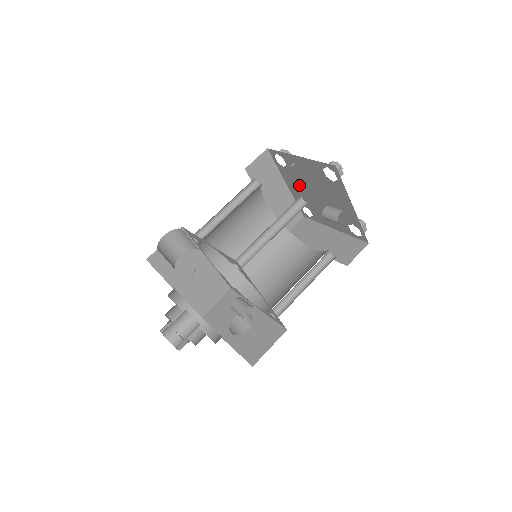
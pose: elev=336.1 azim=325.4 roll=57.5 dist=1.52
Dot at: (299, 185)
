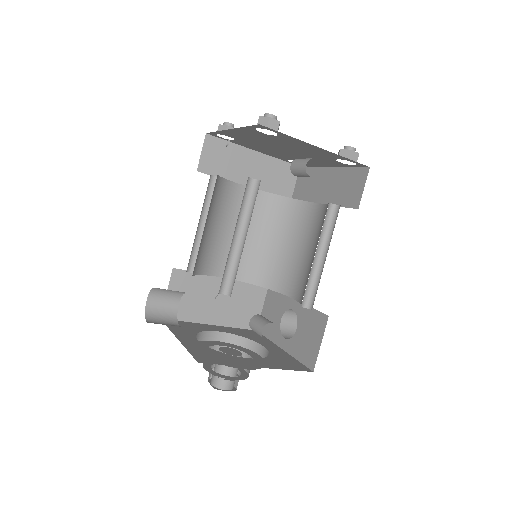
Dot at: (263, 148)
